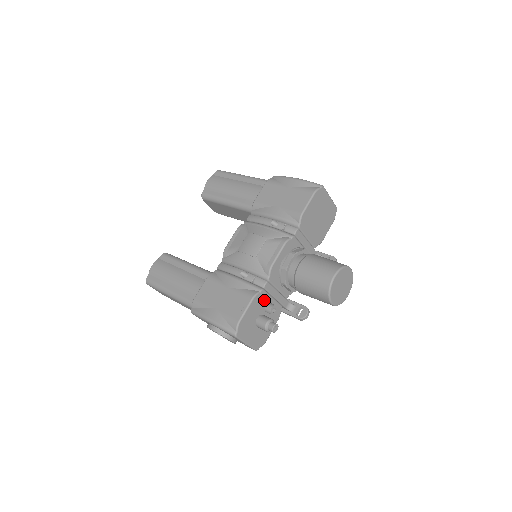
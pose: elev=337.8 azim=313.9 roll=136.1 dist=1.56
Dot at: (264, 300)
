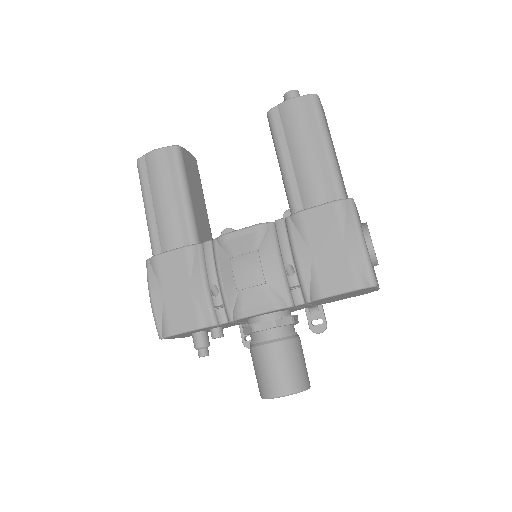
Dot at: (214, 327)
